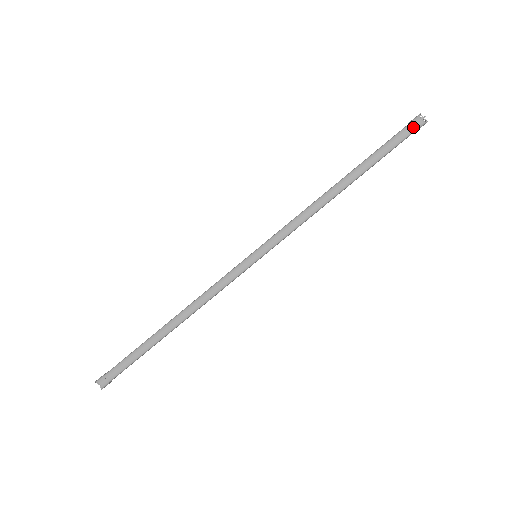
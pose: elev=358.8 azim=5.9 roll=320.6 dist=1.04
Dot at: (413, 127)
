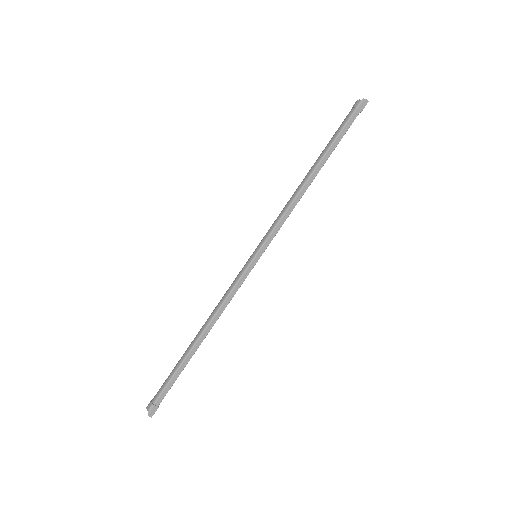
Dot at: (353, 109)
